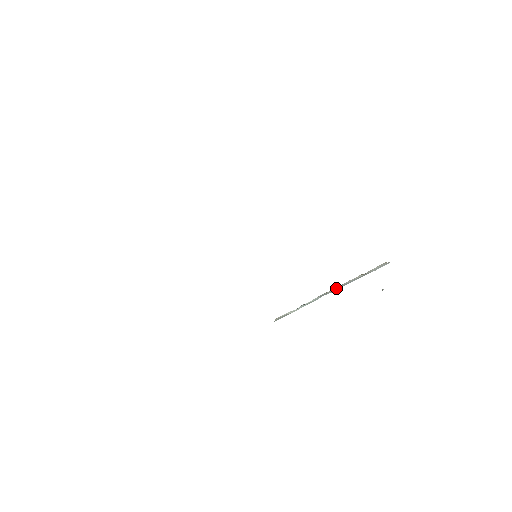
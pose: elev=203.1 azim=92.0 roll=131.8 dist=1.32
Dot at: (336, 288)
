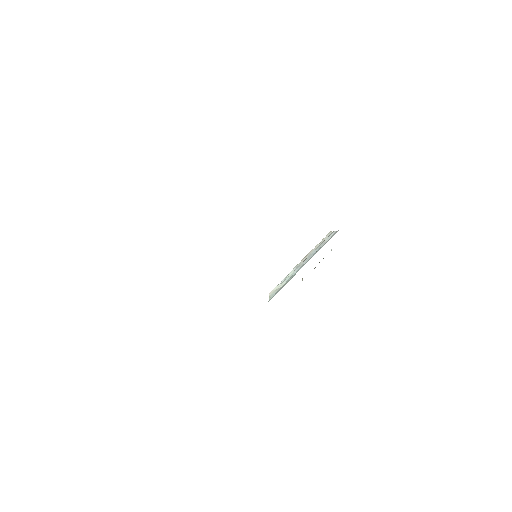
Dot at: (305, 259)
